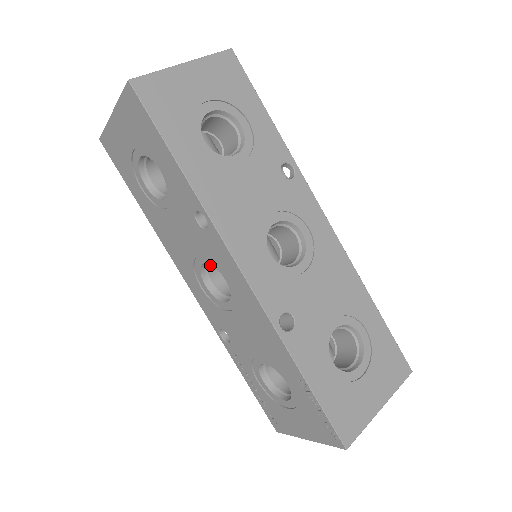
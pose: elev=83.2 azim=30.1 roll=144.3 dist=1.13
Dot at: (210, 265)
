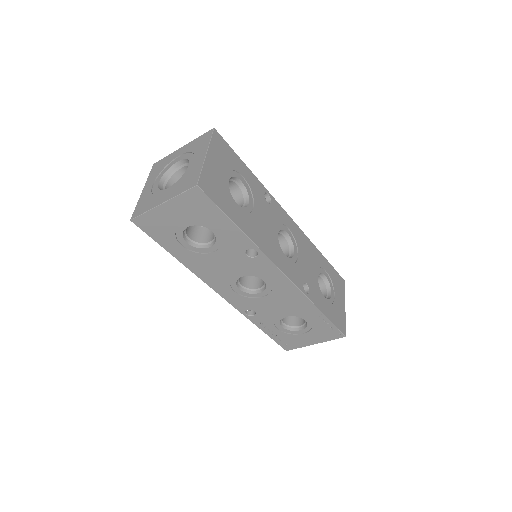
Dot at: occluded
